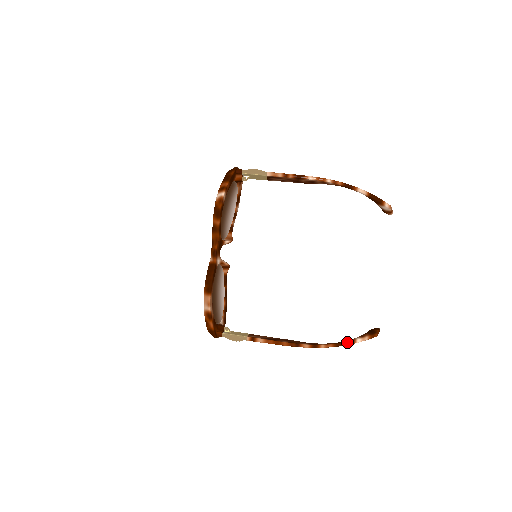
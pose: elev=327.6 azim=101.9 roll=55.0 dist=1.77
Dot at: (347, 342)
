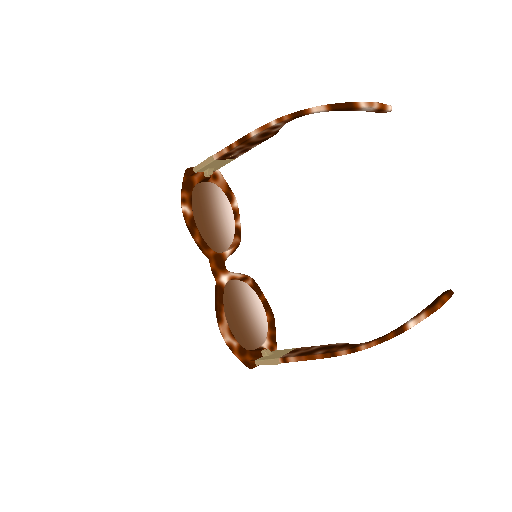
Dot at: (394, 332)
